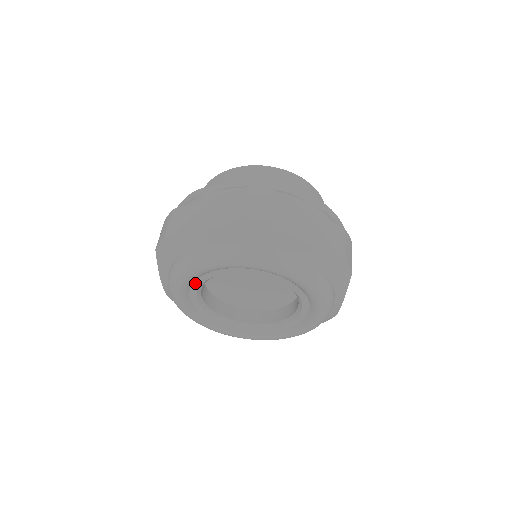
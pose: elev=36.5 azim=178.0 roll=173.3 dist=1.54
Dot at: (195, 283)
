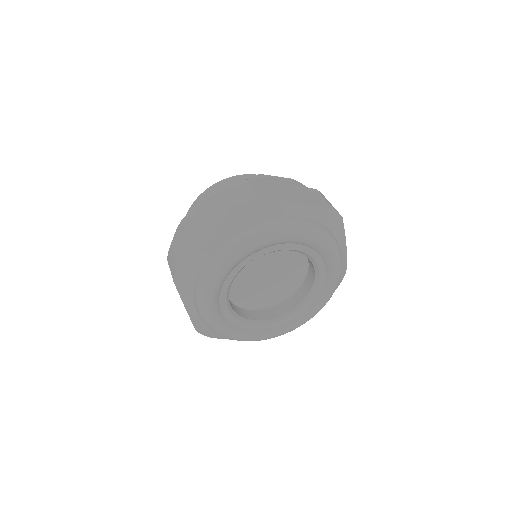
Dot at: (222, 292)
